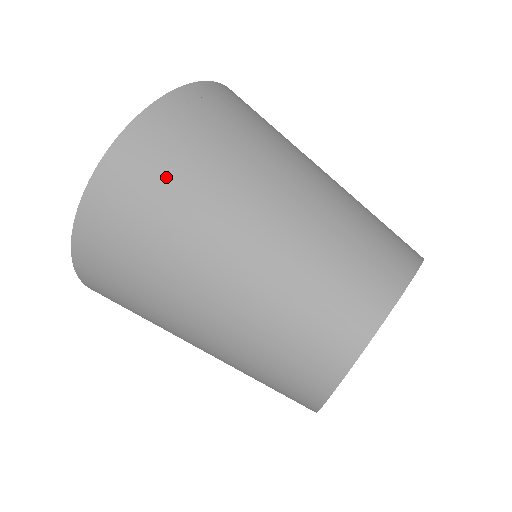
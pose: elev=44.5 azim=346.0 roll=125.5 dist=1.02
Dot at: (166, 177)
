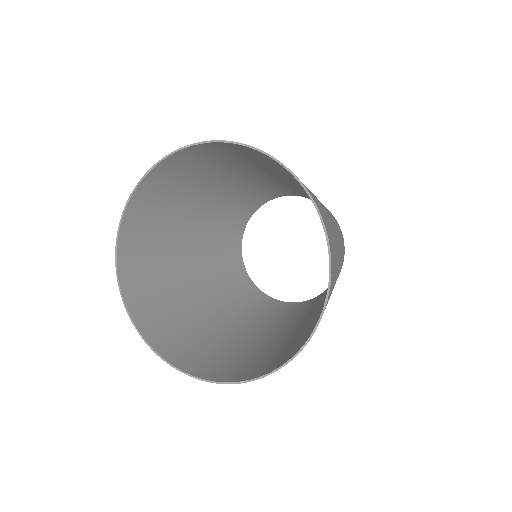
Dot at: occluded
